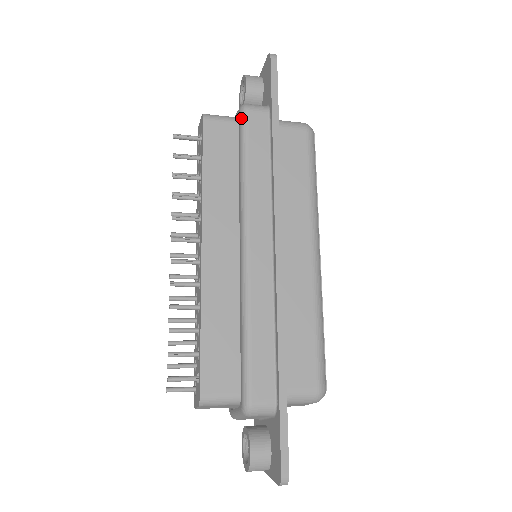
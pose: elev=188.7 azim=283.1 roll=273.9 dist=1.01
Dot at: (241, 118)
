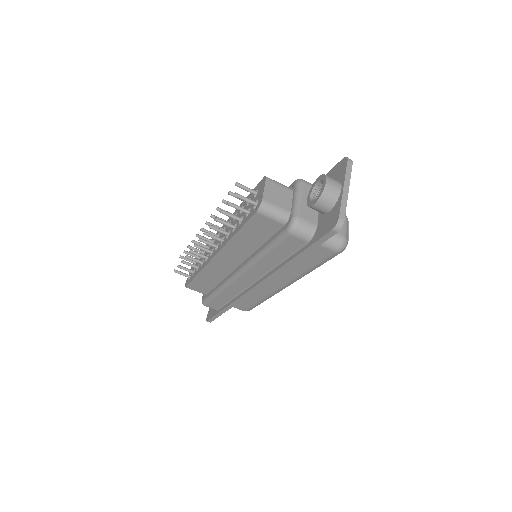
Dot at: occluded
